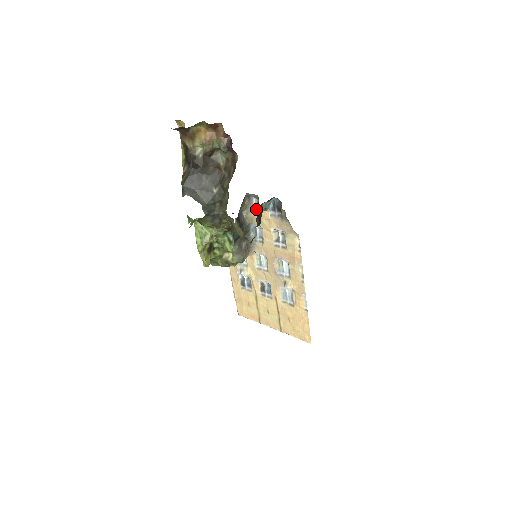
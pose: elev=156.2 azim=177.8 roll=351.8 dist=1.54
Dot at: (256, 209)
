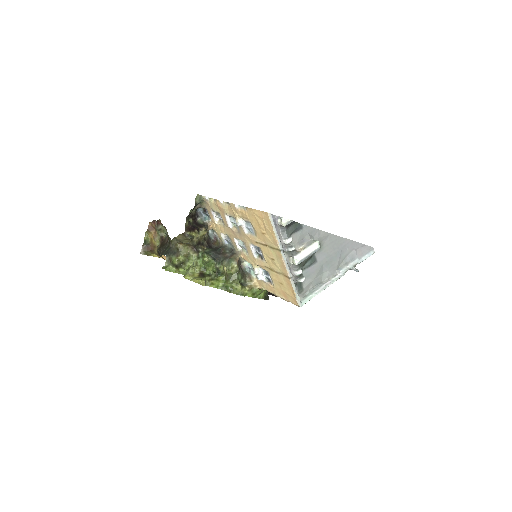
Dot at: (216, 234)
